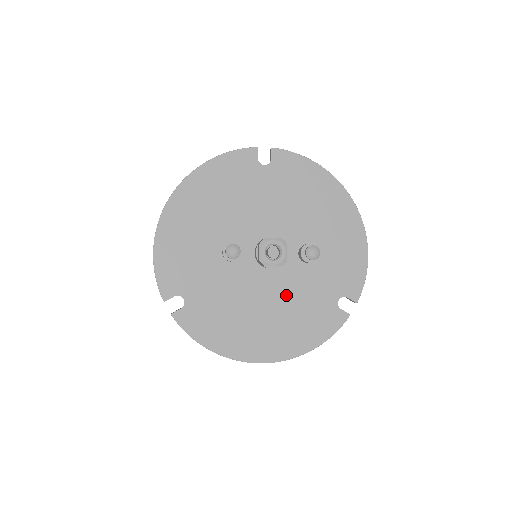
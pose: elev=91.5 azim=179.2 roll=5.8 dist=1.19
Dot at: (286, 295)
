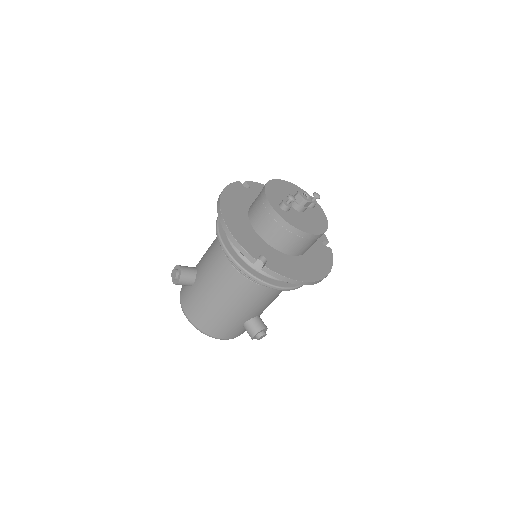
Dot at: (317, 223)
